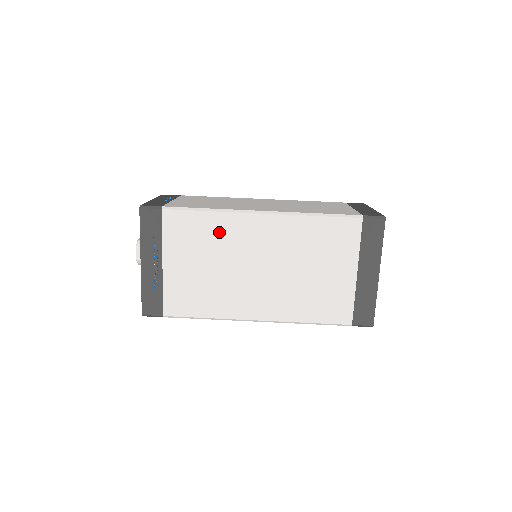
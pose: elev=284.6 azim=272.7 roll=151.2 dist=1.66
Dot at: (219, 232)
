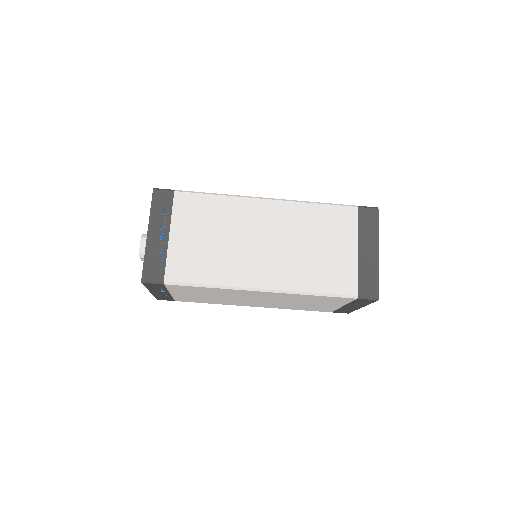
Dot at: (220, 292)
